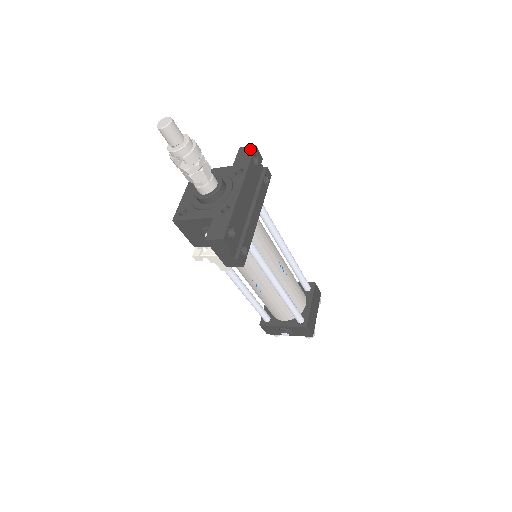
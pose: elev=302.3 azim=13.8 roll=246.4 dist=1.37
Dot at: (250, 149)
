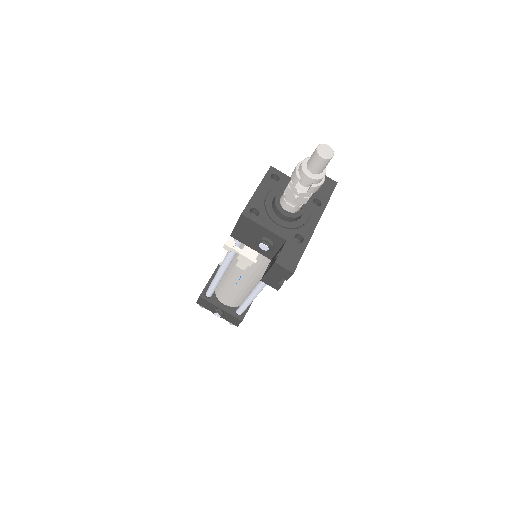
Dot at: (332, 183)
